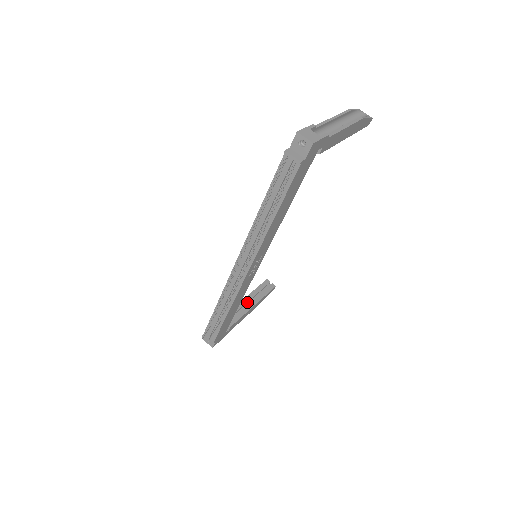
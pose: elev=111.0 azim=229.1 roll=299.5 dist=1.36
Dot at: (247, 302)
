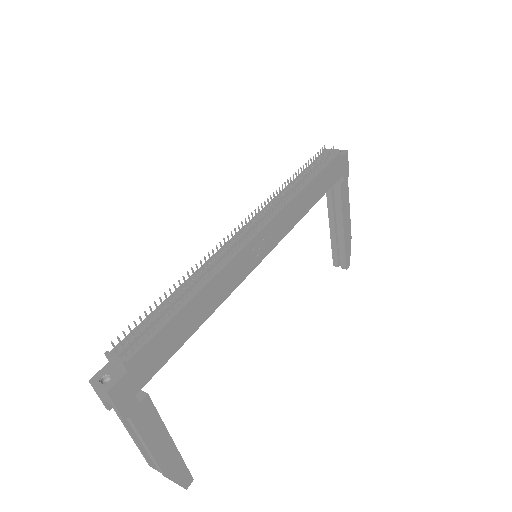
Dot at: occluded
